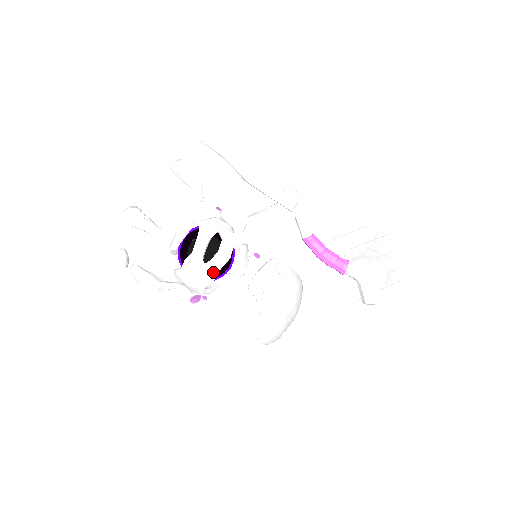
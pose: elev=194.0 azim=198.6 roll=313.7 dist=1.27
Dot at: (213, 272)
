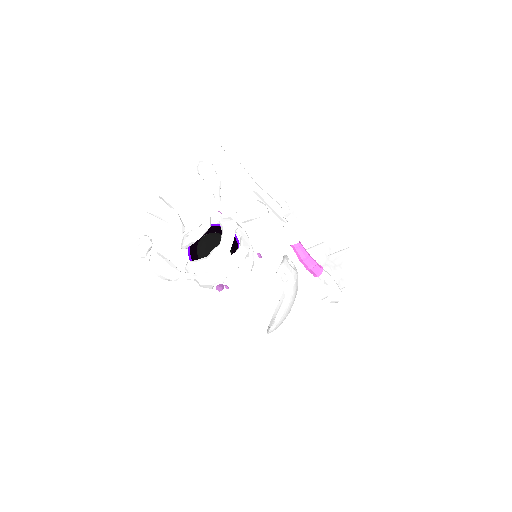
Dot at: (237, 263)
